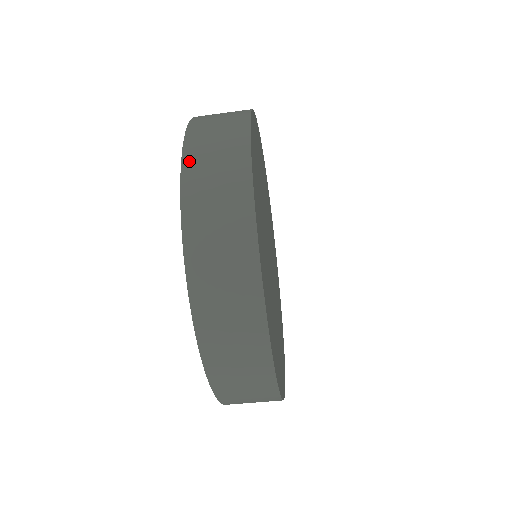
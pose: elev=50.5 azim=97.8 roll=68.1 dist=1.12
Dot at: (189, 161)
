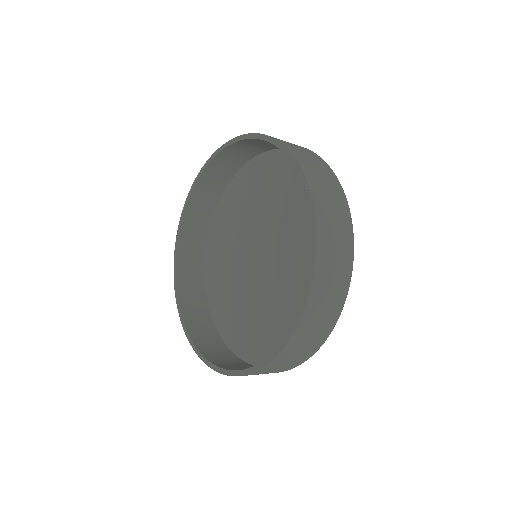
Dot at: (305, 168)
